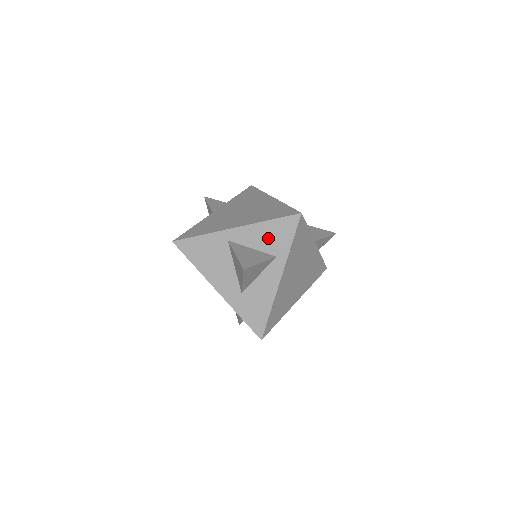
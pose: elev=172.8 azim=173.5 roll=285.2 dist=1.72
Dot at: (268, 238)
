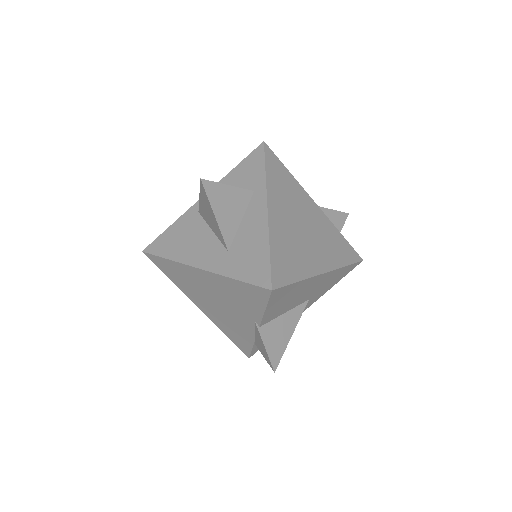
Dot at: (239, 182)
